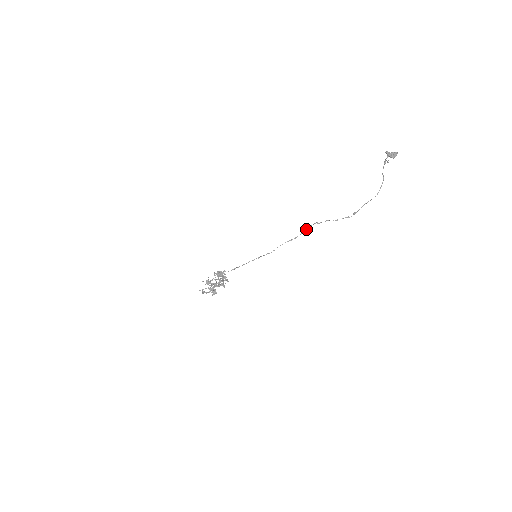
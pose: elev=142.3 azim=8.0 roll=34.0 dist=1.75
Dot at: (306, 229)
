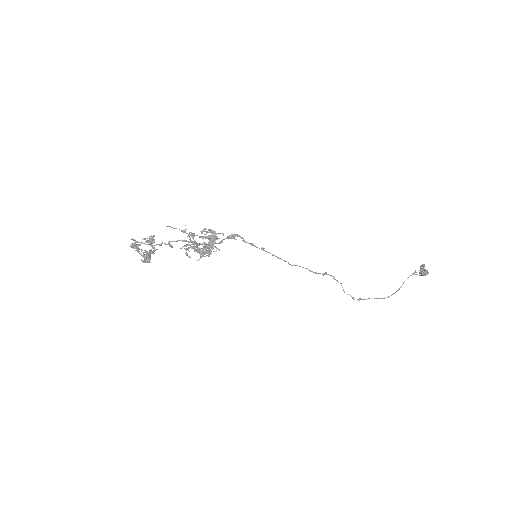
Dot at: (324, 273)
